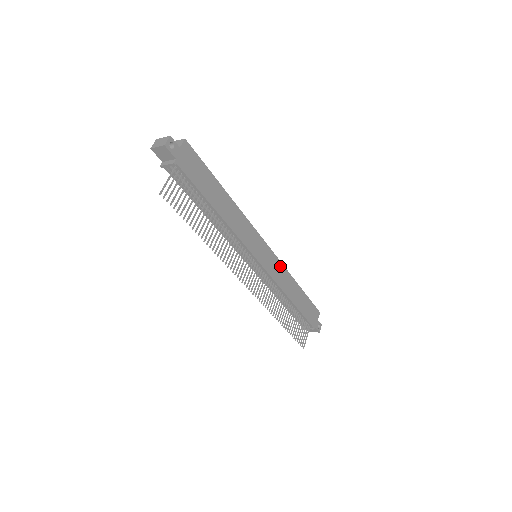
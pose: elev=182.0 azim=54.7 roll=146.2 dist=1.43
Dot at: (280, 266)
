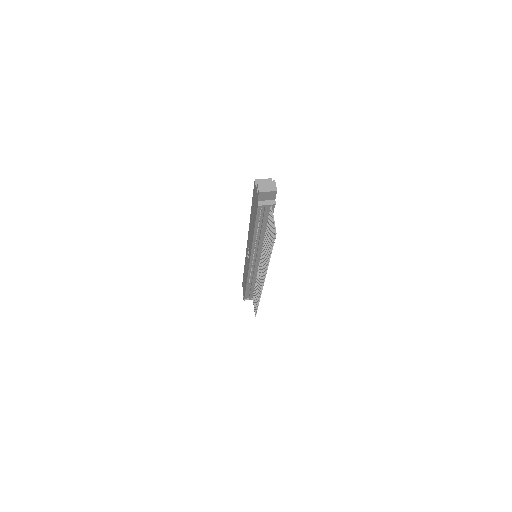
Dot at: occluded
